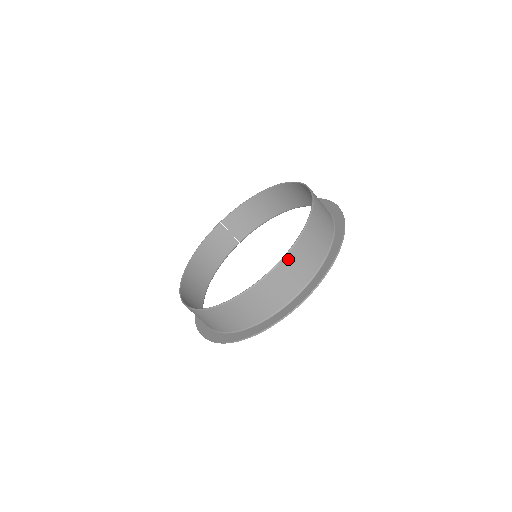
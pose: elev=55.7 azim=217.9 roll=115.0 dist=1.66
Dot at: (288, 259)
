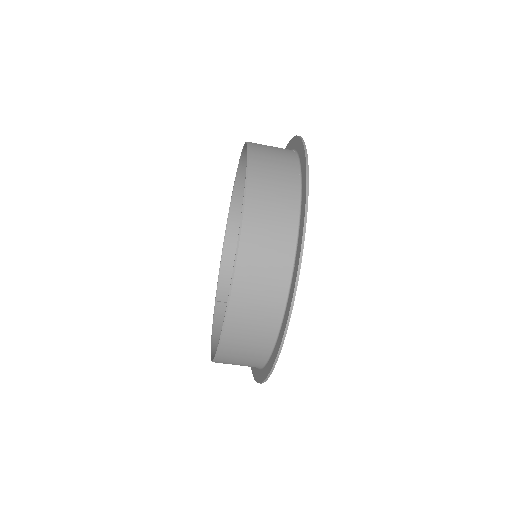
Dot at: (254, 163)
